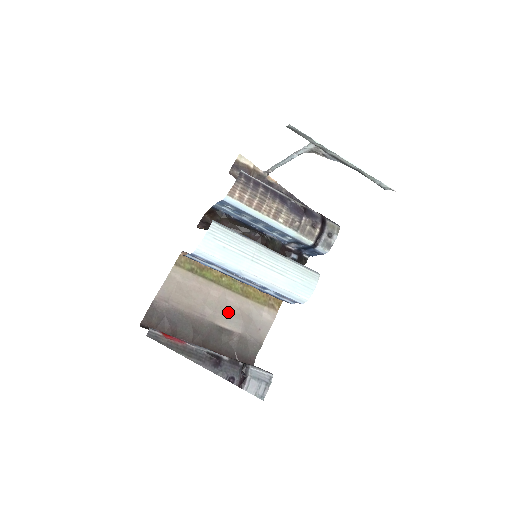
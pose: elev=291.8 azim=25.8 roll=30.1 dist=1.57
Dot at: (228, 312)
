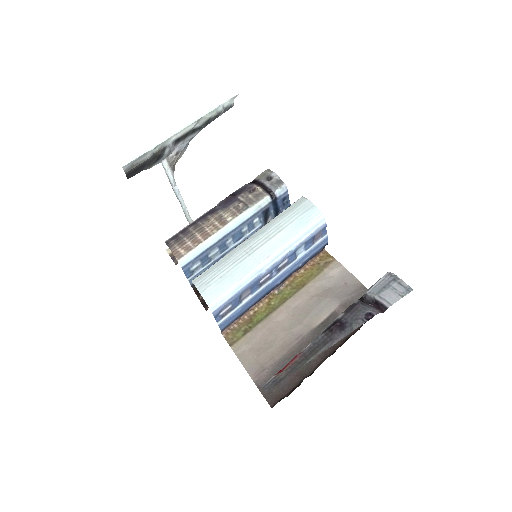
Dot at: (309, 310)
